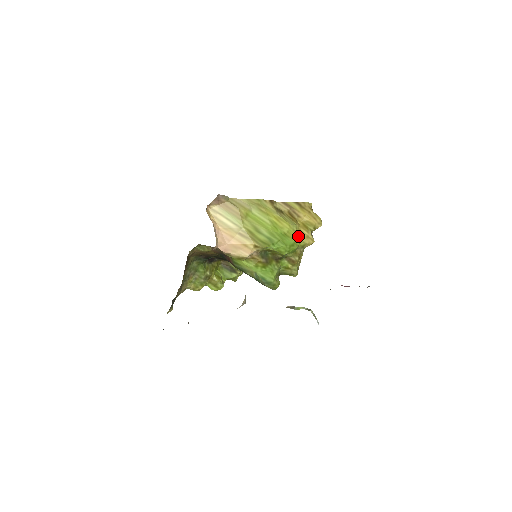
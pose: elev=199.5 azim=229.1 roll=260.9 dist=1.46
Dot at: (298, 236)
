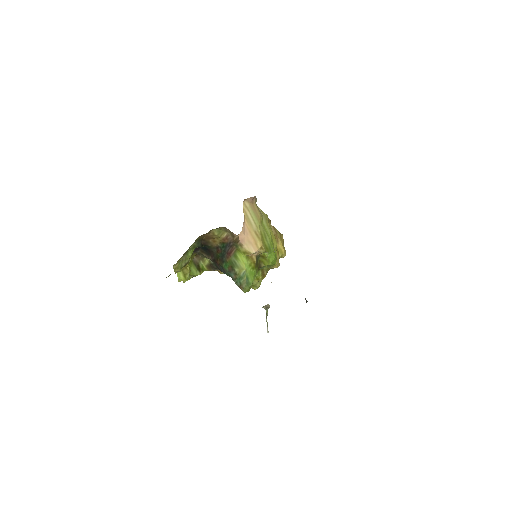
Dot at: occluded
